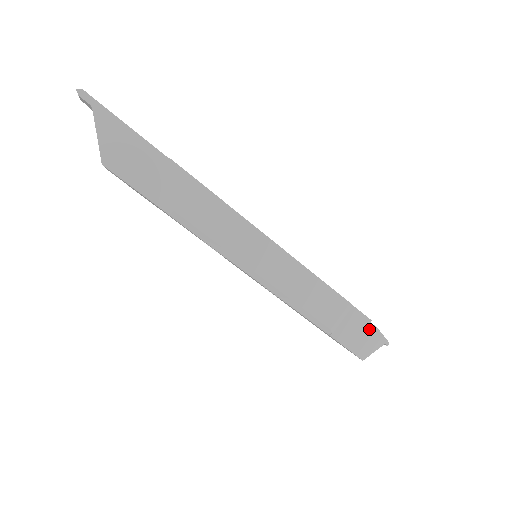
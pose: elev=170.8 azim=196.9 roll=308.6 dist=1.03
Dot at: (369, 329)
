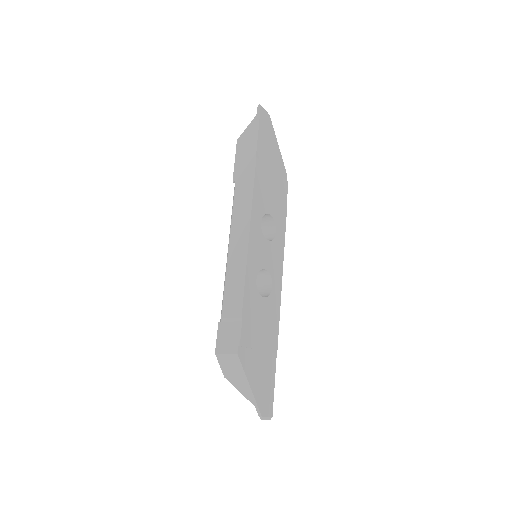
Dot at: (234, 349)
